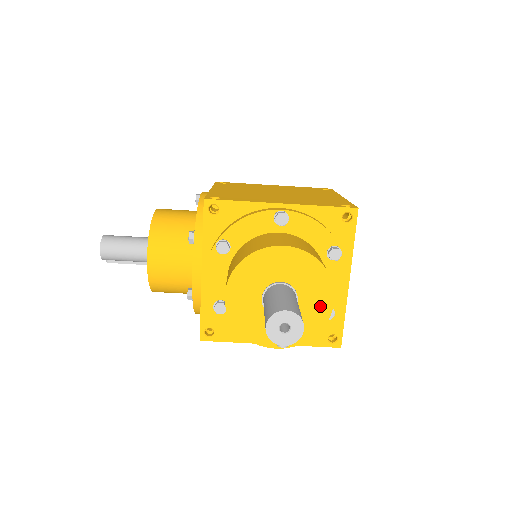
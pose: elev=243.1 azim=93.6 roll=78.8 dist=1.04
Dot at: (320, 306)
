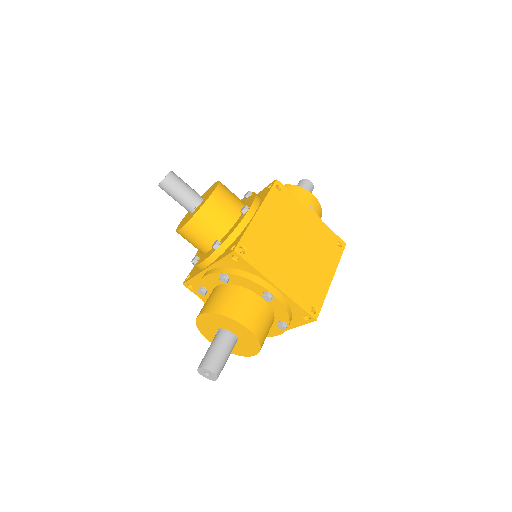
Dot at: (246, 351)
